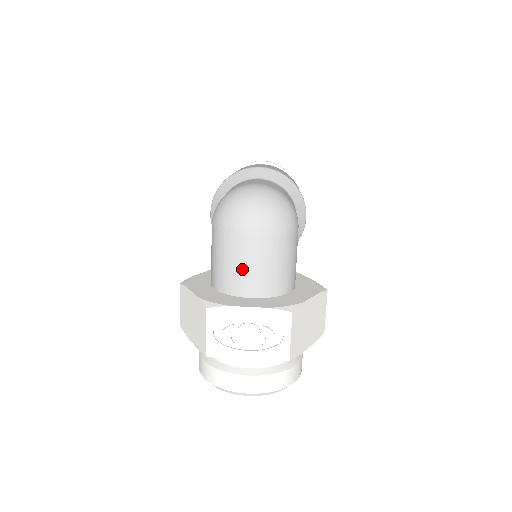
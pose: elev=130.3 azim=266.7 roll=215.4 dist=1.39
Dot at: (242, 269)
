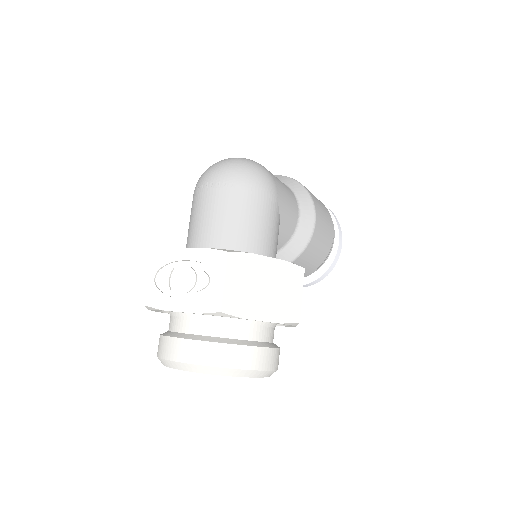
Dot at: (201, 223)
